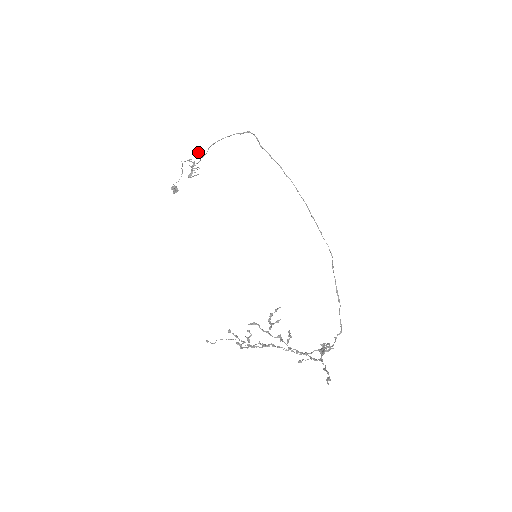
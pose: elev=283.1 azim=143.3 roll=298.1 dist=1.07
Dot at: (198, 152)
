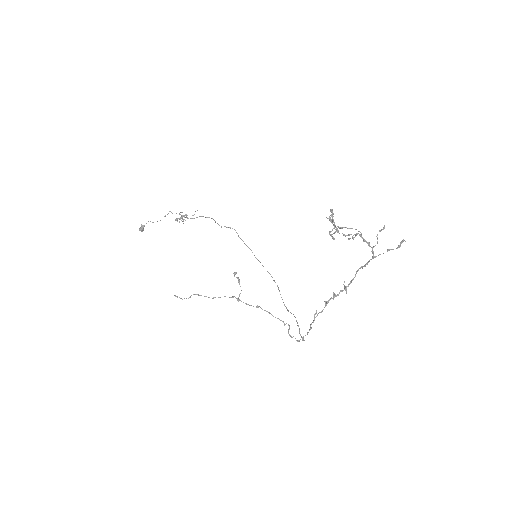
Dot at: occluded
